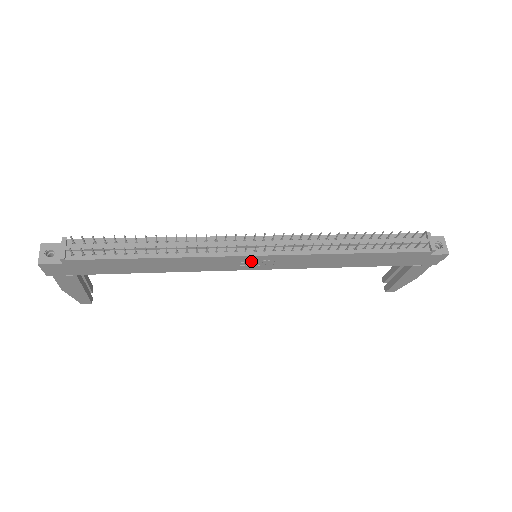
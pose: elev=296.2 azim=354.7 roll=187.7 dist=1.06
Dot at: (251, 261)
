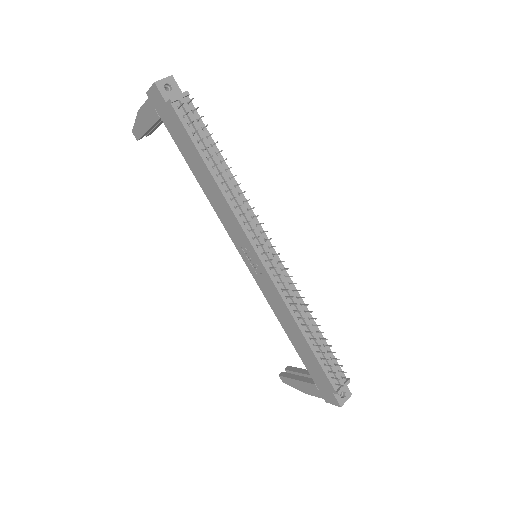
Dot at: (251, 254)
